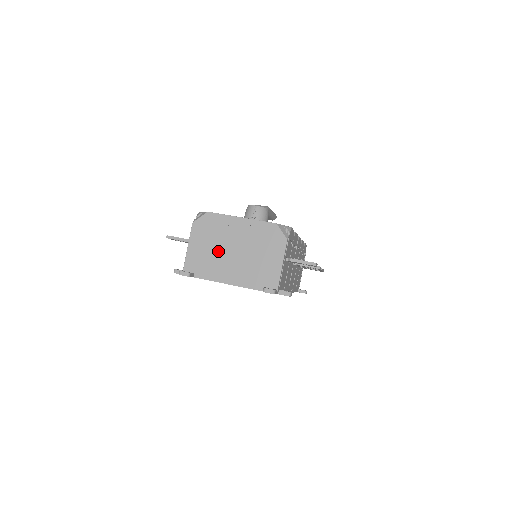
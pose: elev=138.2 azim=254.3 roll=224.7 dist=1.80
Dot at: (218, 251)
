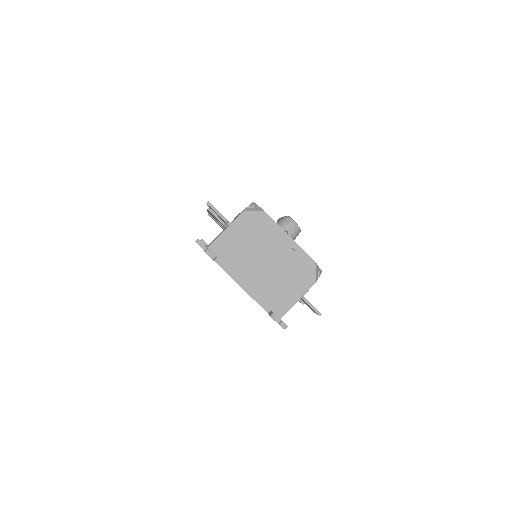
Dot at: (251, 252)
